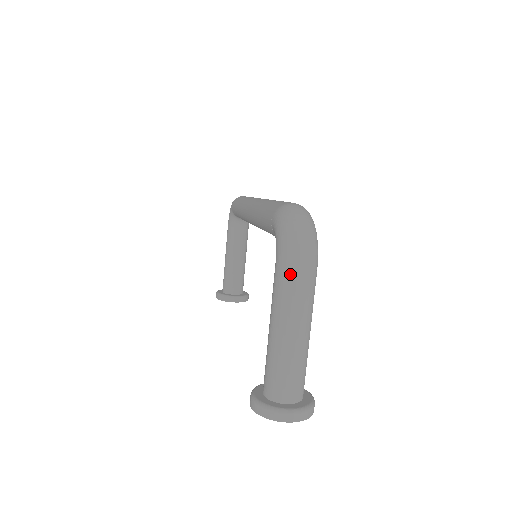
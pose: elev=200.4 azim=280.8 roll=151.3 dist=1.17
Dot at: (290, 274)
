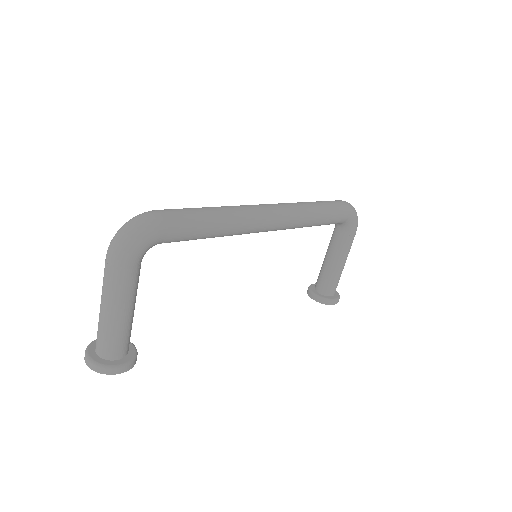
Dot at: (105, 262)
